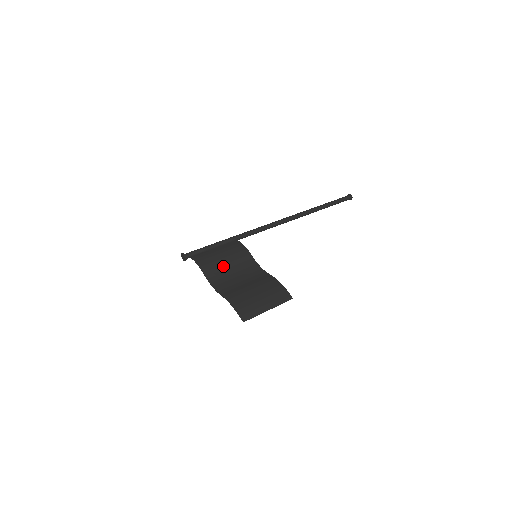
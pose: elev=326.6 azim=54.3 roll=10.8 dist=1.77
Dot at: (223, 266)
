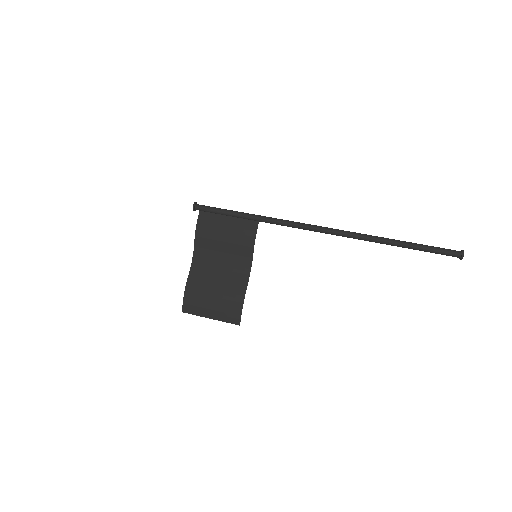
Dot at: (217, 244)
